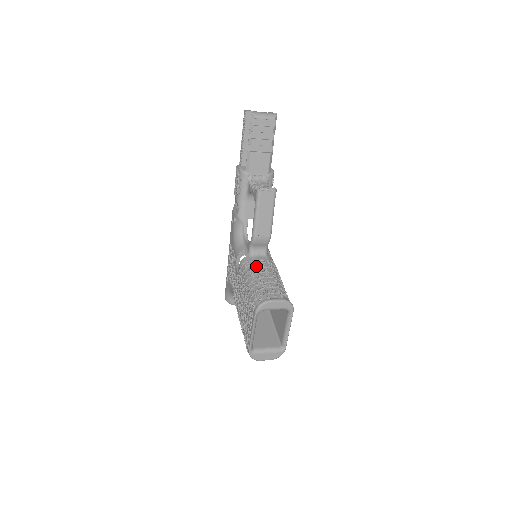
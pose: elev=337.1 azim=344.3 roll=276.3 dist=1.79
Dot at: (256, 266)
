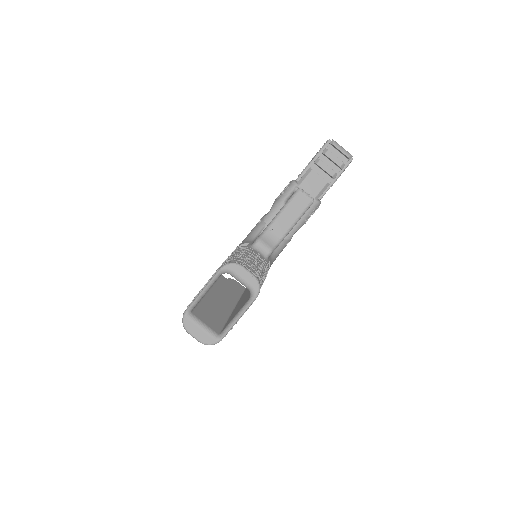
Dot at: (250, 252)
